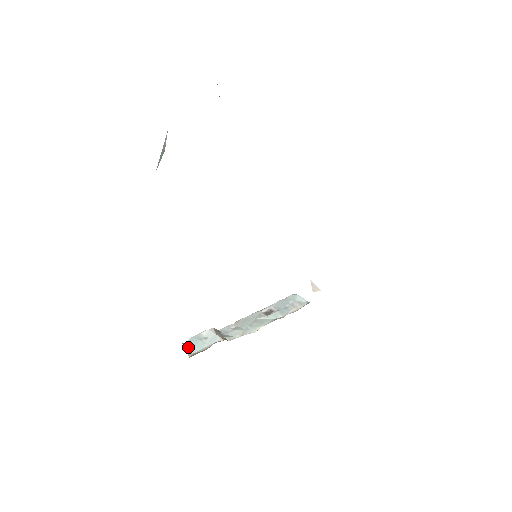
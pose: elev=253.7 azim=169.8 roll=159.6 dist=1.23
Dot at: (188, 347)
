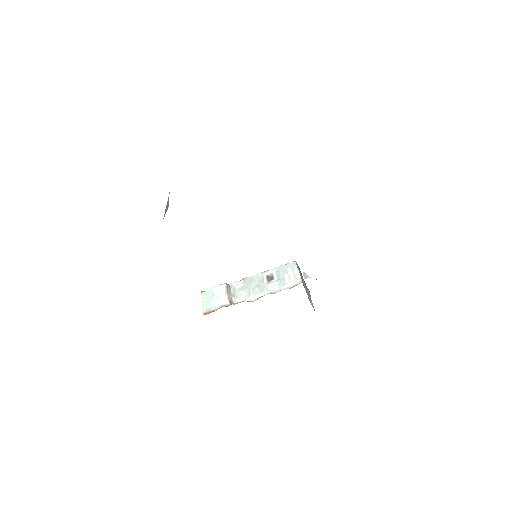
Dot at: (204, 299)
